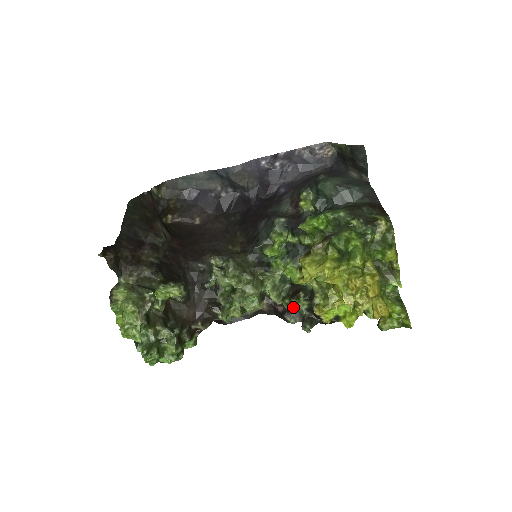
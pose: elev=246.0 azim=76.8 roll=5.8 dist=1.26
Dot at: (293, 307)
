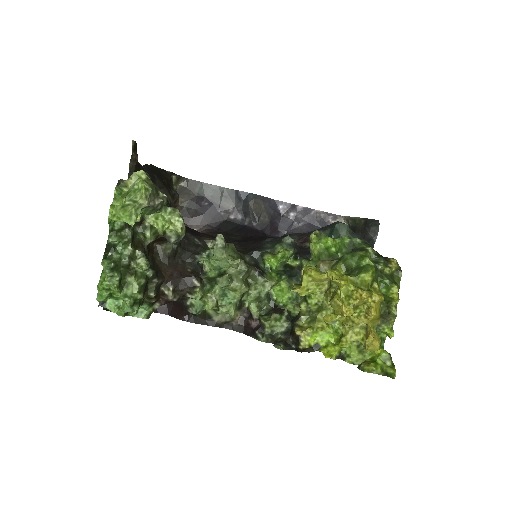
Dot at: (271, 323)
